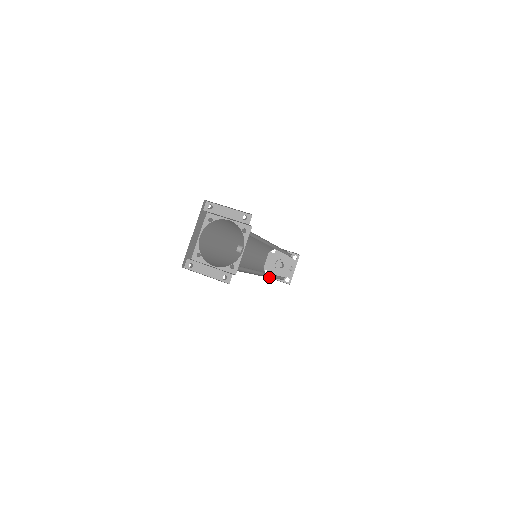
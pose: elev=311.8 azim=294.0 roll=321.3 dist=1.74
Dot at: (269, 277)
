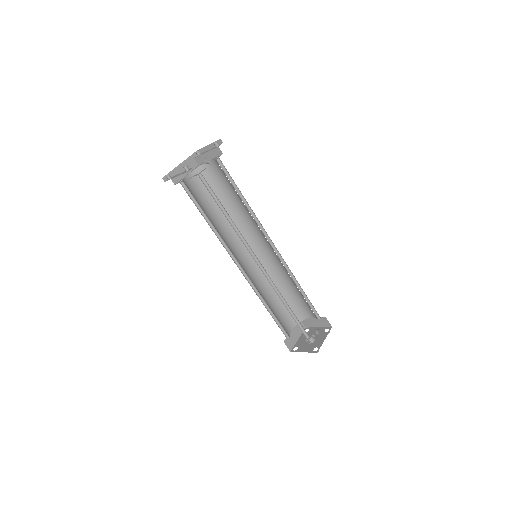
Dot at: occluded
